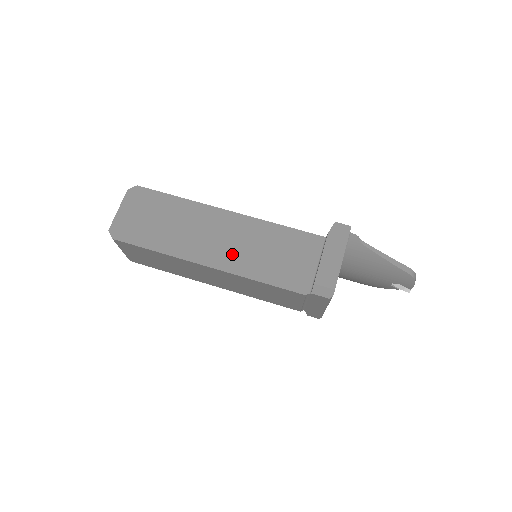
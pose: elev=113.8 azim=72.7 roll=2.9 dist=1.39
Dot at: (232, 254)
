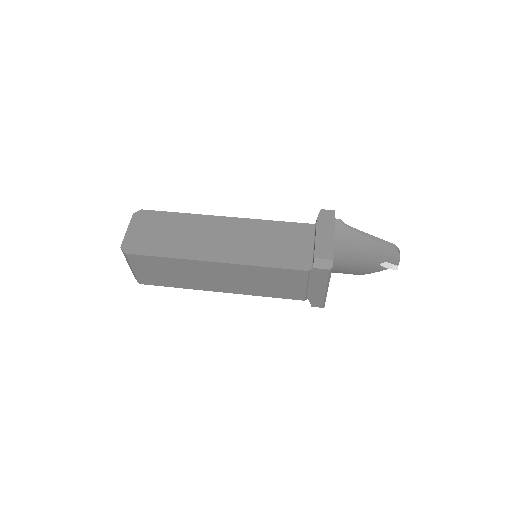
Dot at: (236, 249)
